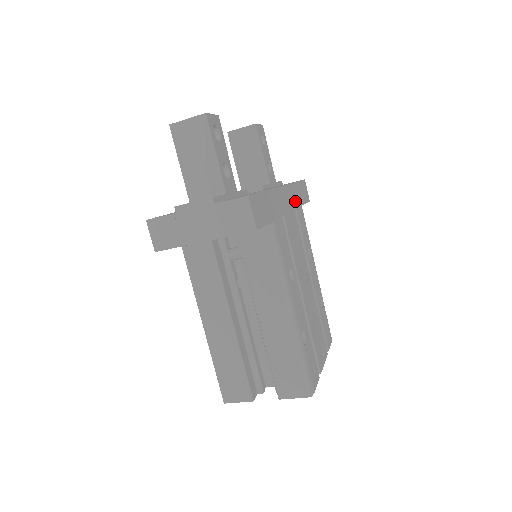
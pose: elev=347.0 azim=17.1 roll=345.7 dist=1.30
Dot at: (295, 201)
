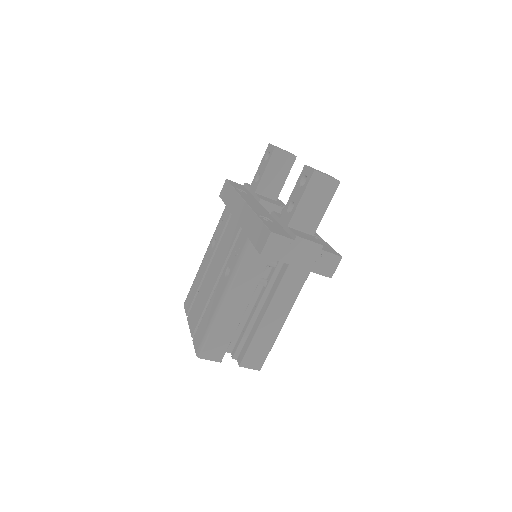
Dot at: occluded
